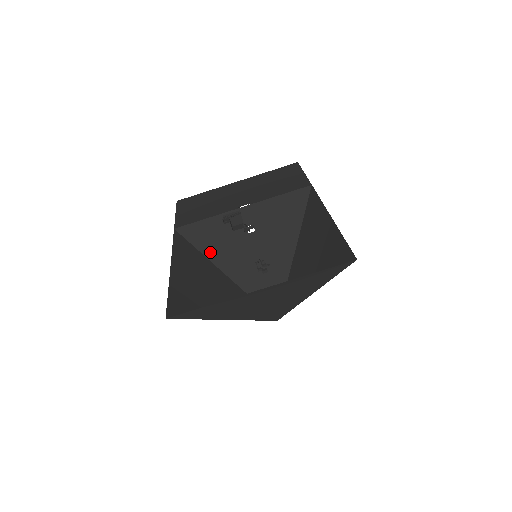
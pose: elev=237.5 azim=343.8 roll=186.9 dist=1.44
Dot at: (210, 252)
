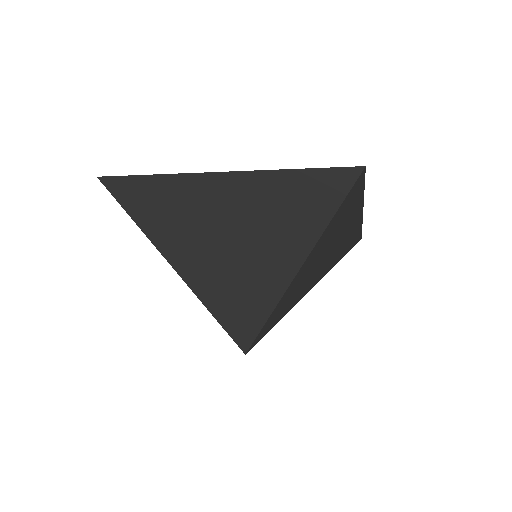
Dot at: occluded
